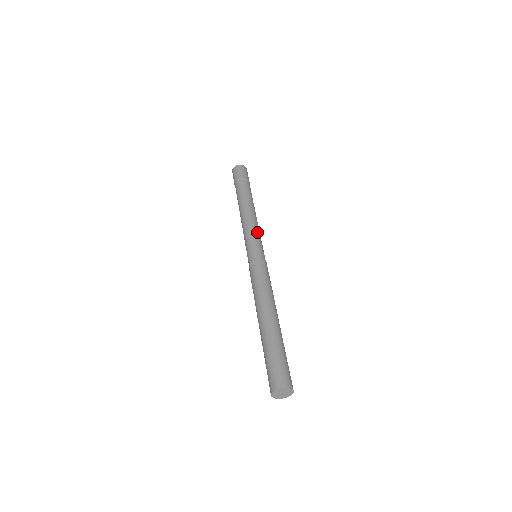
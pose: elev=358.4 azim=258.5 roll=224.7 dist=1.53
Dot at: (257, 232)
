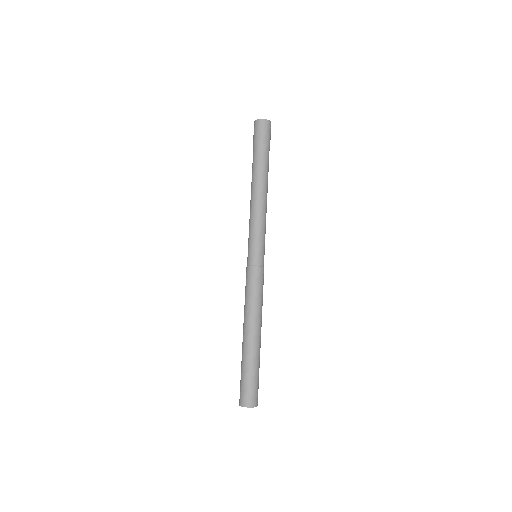
Dot at: (260, 229)
